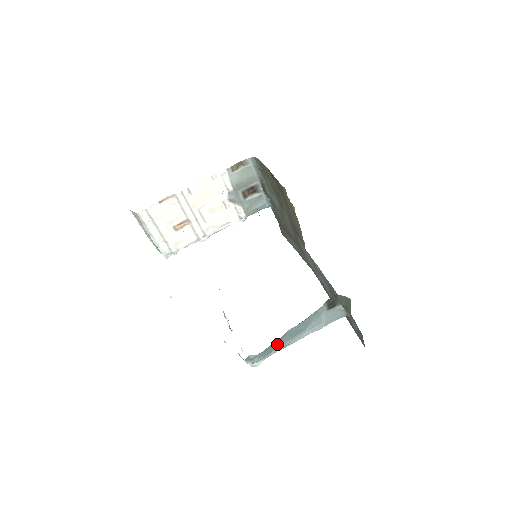
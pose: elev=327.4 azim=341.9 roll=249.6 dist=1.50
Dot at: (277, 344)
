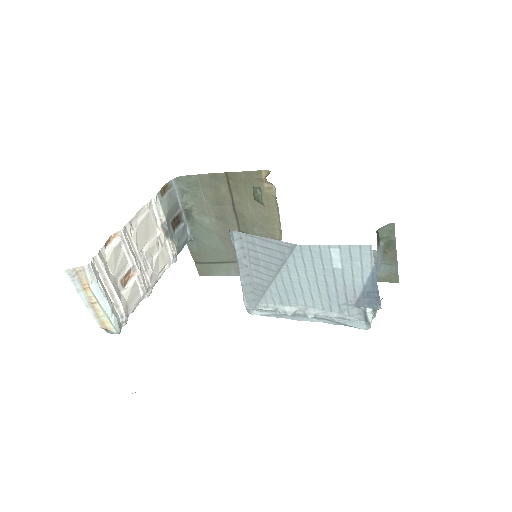
Dot at: occluded
